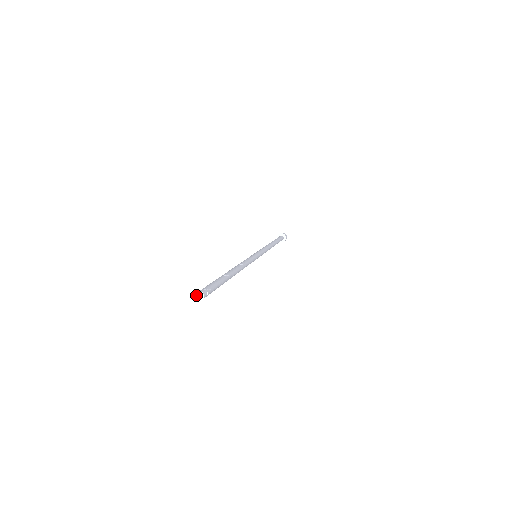
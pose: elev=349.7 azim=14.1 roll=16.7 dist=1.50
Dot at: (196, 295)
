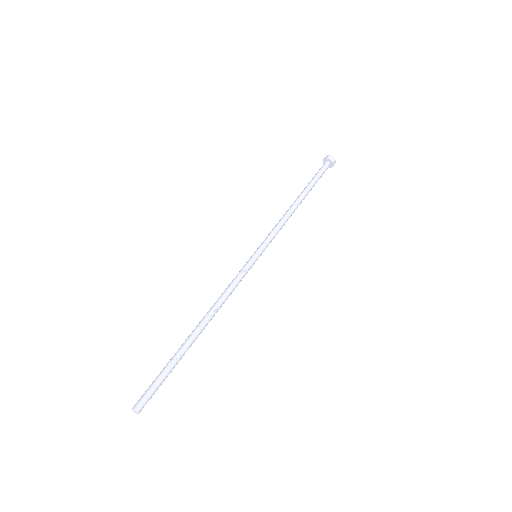
Dot at: (132, 409)
